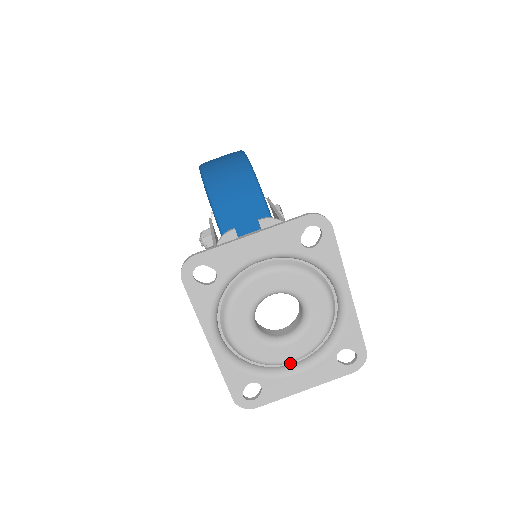
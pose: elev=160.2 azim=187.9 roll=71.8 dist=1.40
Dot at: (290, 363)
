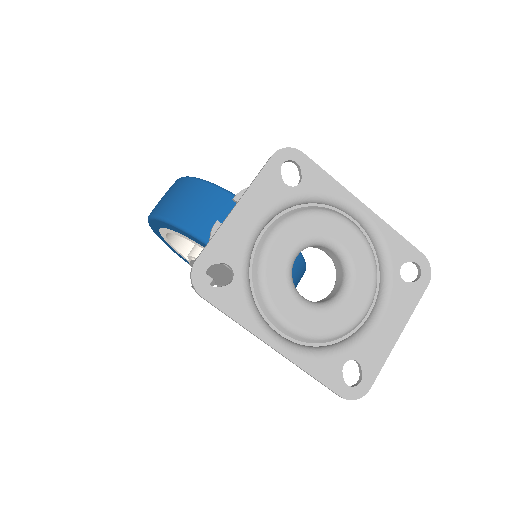
Dot at: (365, 319)
